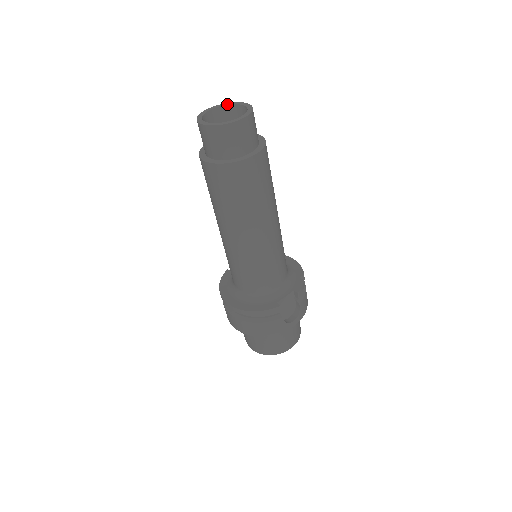
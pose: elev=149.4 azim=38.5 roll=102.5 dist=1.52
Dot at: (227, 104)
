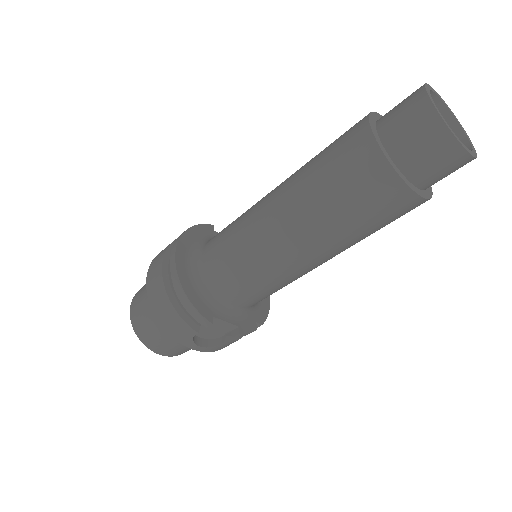
Dot at: occluded
